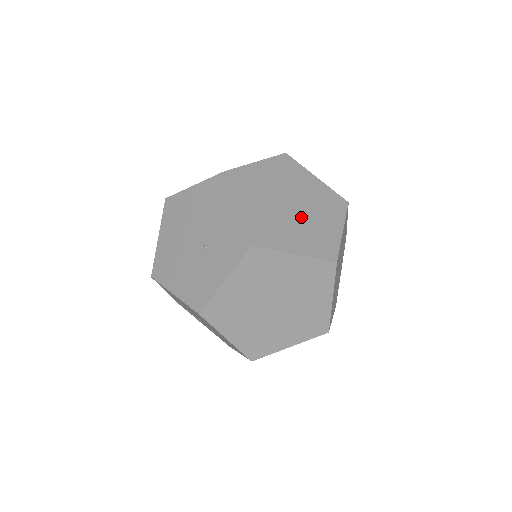
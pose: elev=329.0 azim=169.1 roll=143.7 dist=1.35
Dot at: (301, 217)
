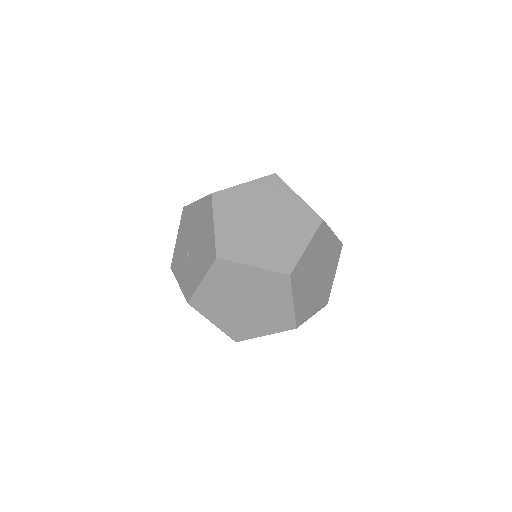
Dot at: (277, 221)
